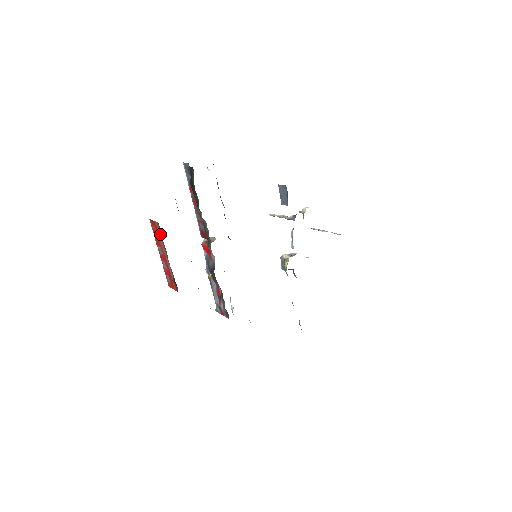
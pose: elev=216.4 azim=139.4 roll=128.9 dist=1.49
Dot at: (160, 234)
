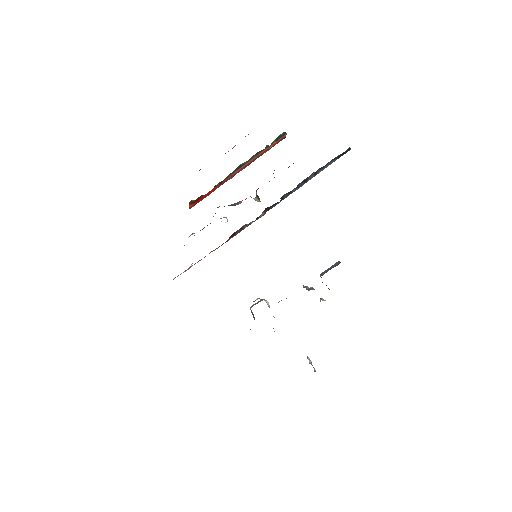
Dot at: occluded
